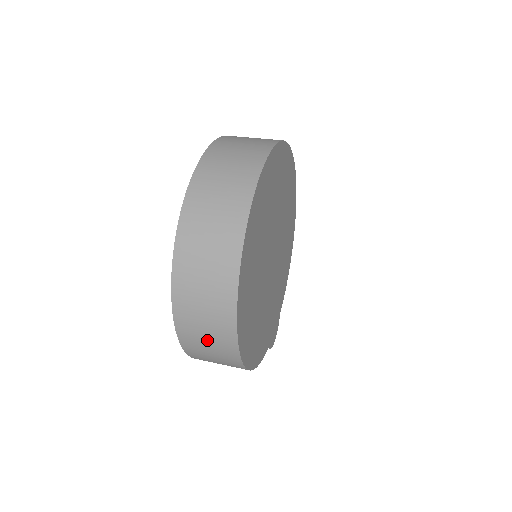
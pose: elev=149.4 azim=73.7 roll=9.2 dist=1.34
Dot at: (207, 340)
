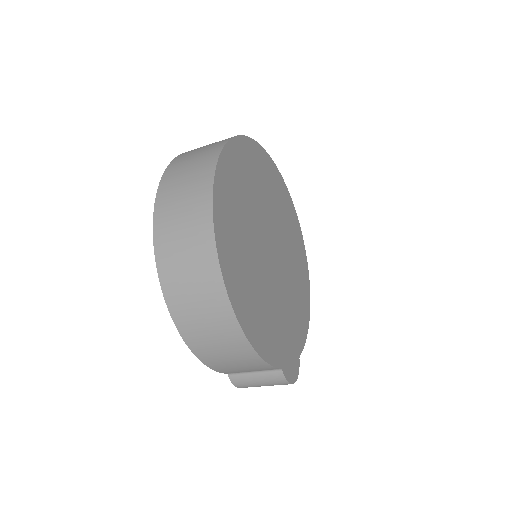
Dot at: (186, 261)
